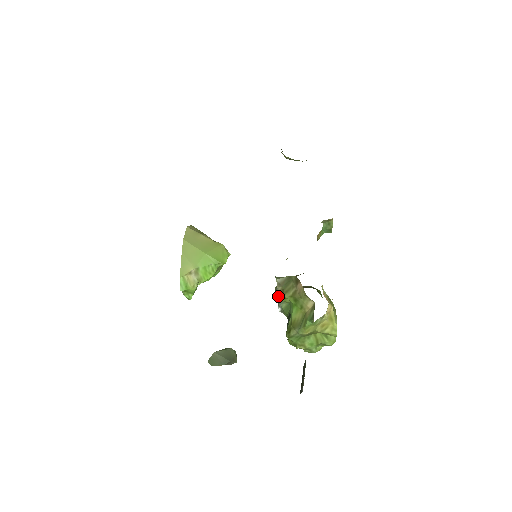
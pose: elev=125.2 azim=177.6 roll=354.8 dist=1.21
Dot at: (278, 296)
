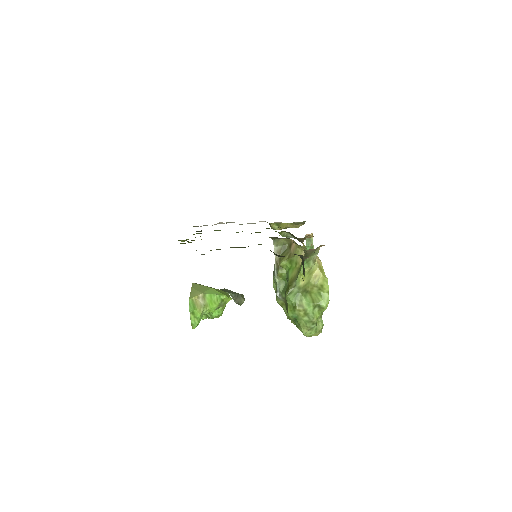
Dot at: (276, 270)
